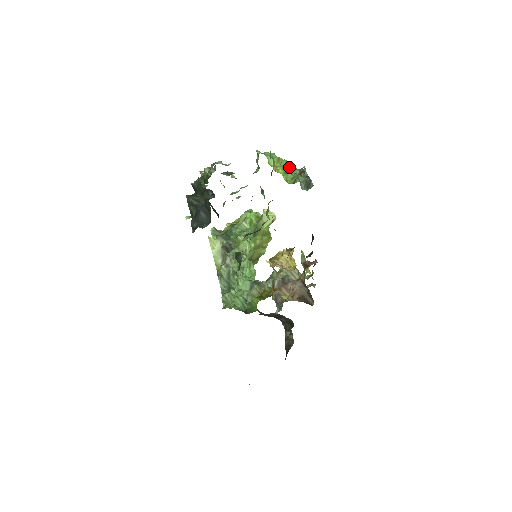
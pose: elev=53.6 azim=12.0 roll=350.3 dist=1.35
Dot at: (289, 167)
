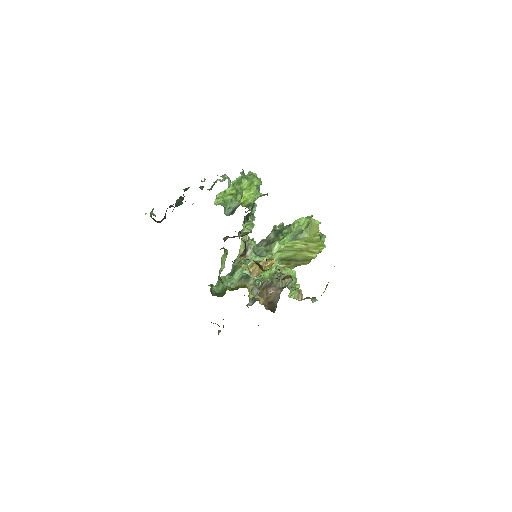
Dot at: (232, 193)
